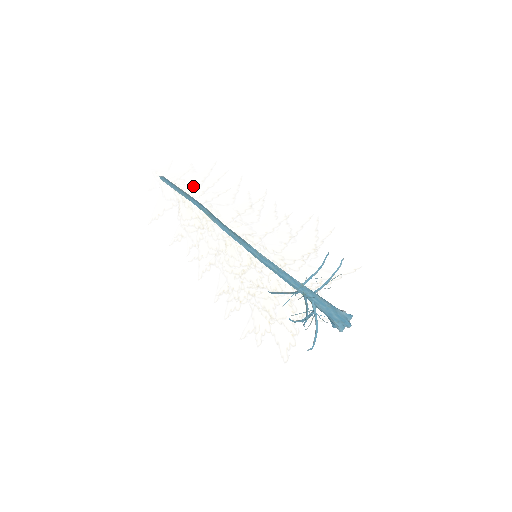
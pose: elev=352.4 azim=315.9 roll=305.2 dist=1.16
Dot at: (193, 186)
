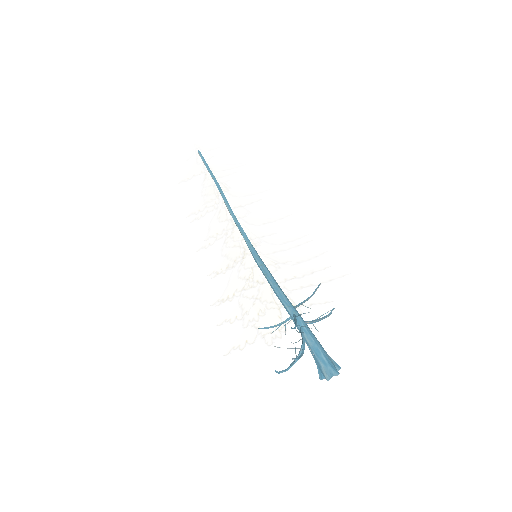
Dot at: occluded
